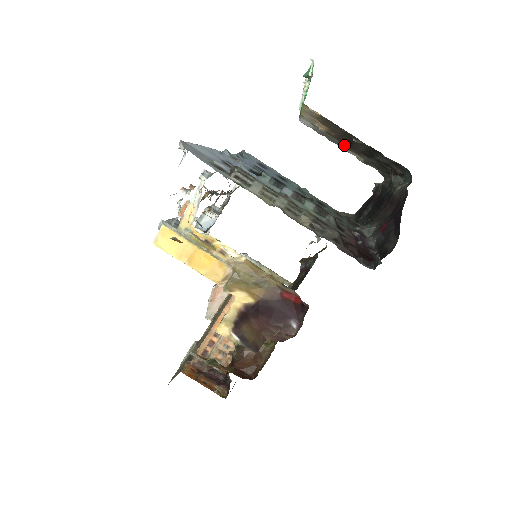
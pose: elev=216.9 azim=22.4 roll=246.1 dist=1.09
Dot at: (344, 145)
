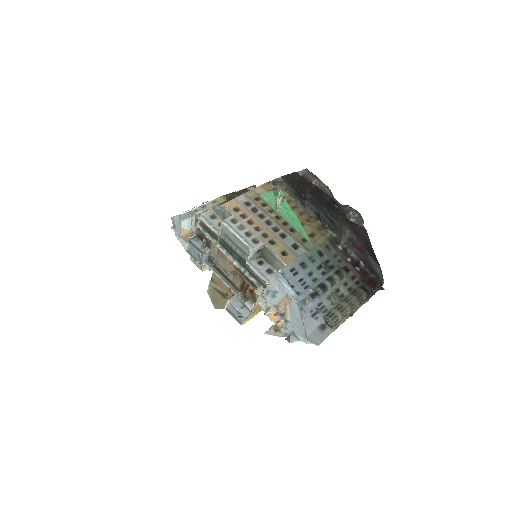
Dot at: occluded
